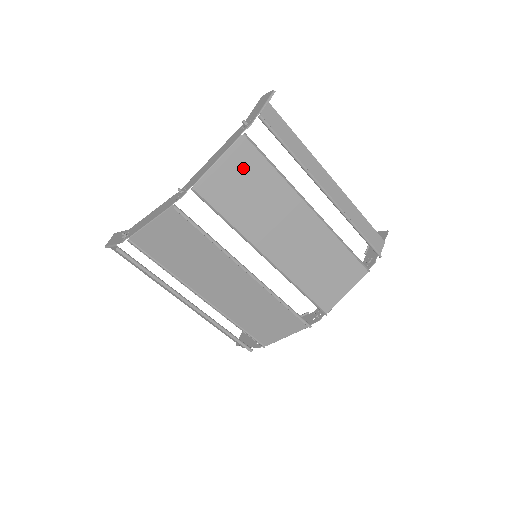
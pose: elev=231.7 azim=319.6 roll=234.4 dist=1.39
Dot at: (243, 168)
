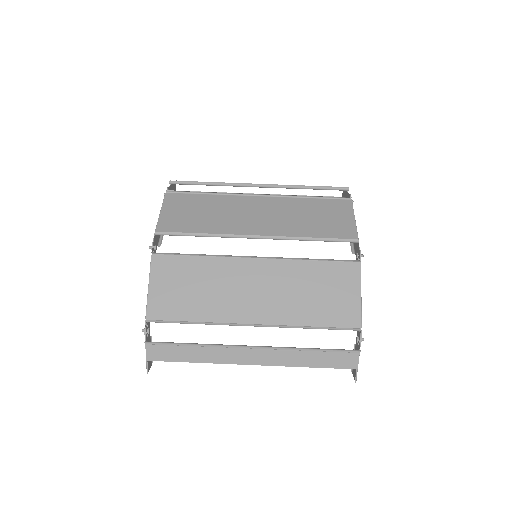
Dot at: (182, 206)
